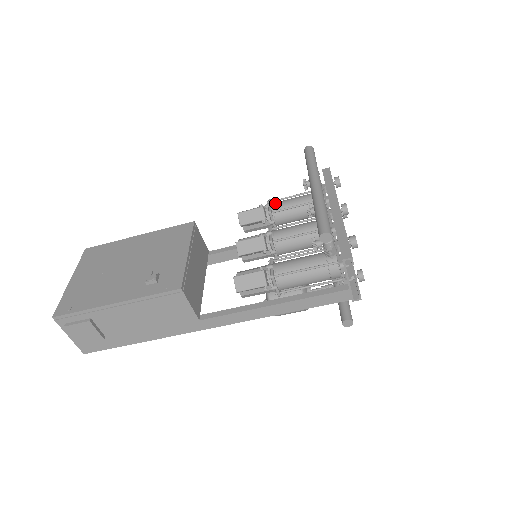
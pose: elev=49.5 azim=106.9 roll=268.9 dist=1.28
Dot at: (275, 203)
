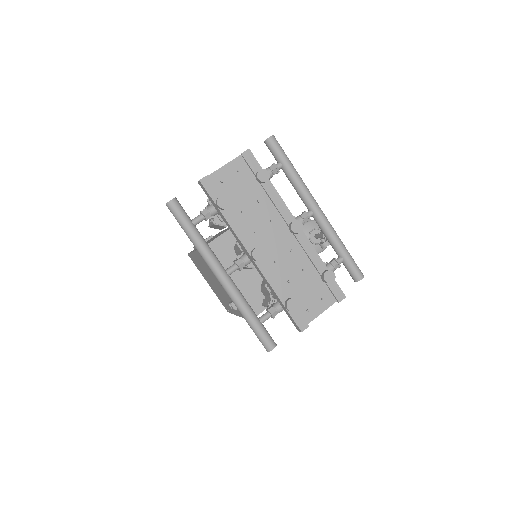
Dot at: occluded
